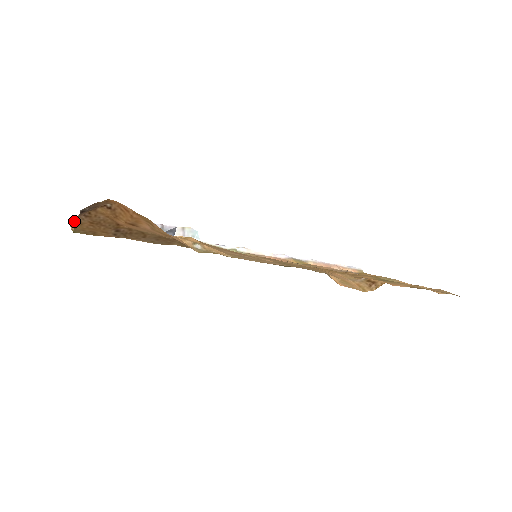
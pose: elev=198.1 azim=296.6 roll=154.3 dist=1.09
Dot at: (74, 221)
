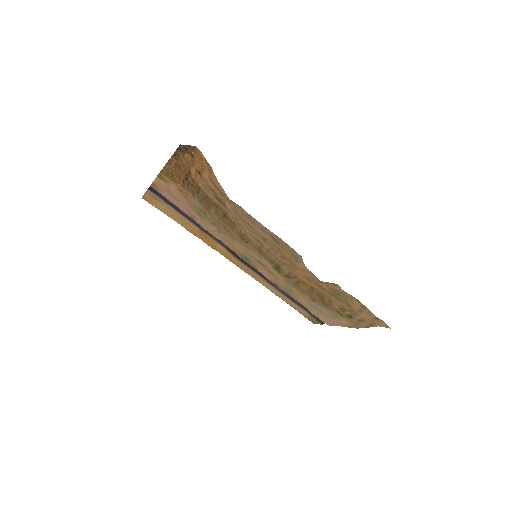
Dot at: occluded
